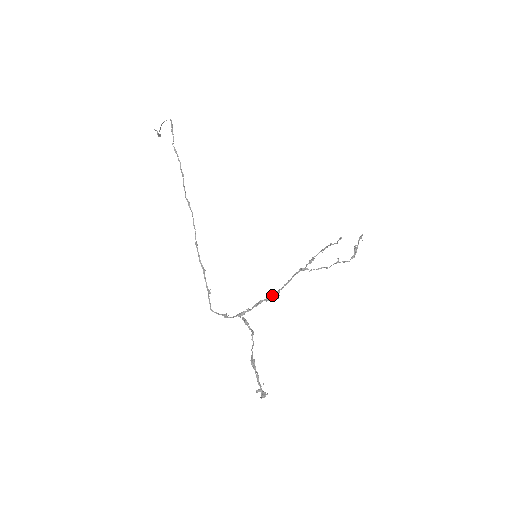
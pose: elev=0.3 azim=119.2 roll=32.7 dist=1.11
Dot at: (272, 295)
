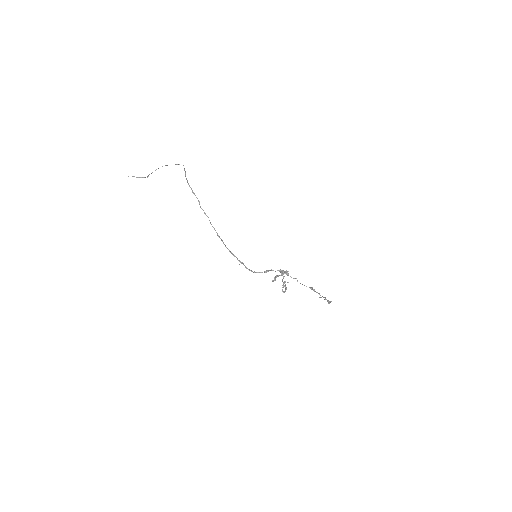
Dot at: (286, 271)
